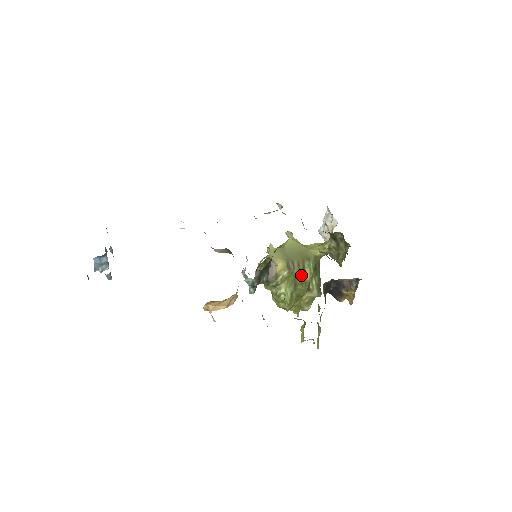
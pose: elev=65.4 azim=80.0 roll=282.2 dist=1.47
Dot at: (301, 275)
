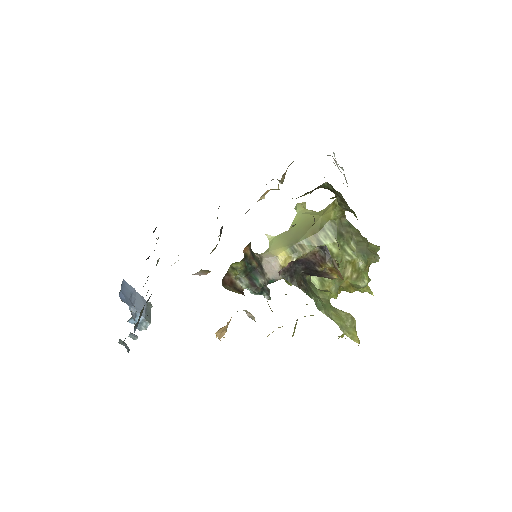
Dot at: occluded
